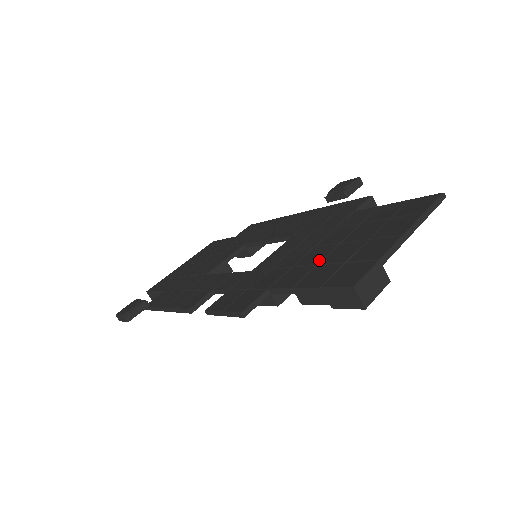
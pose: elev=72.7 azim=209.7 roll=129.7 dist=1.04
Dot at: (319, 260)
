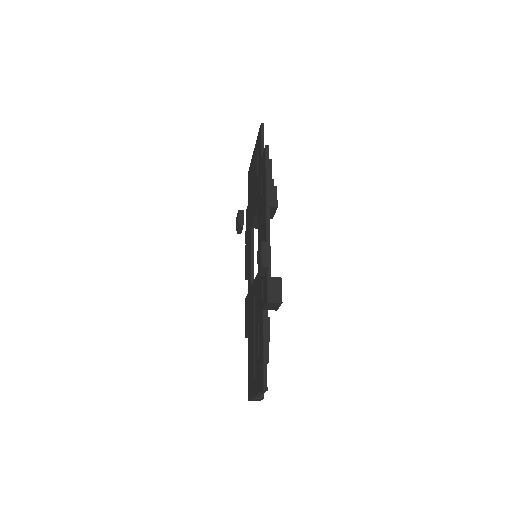
Dot at: (251, 348)
